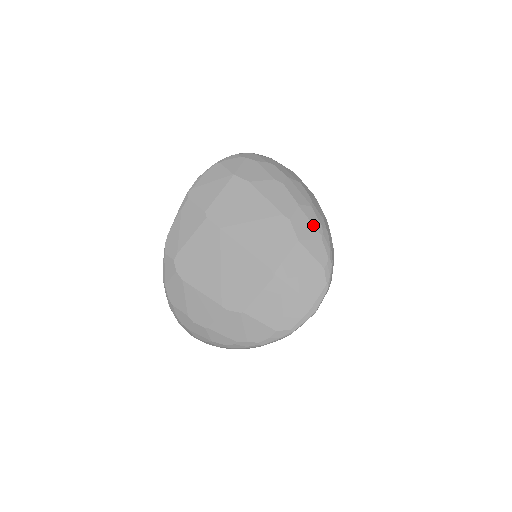
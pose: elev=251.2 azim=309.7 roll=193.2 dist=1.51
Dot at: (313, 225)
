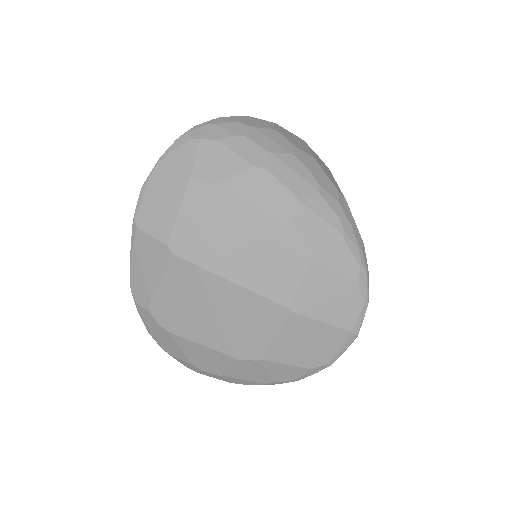
Dot at: (327, 224)
